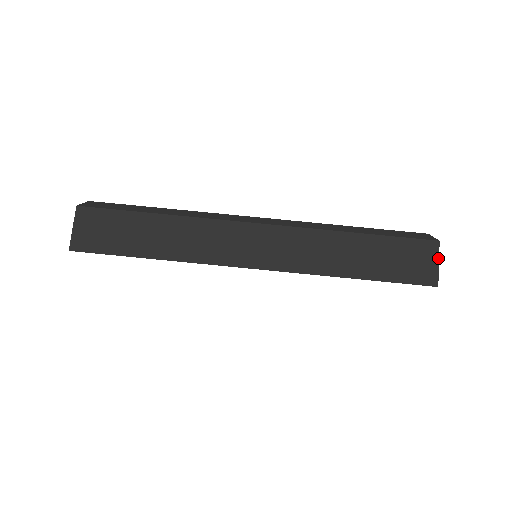
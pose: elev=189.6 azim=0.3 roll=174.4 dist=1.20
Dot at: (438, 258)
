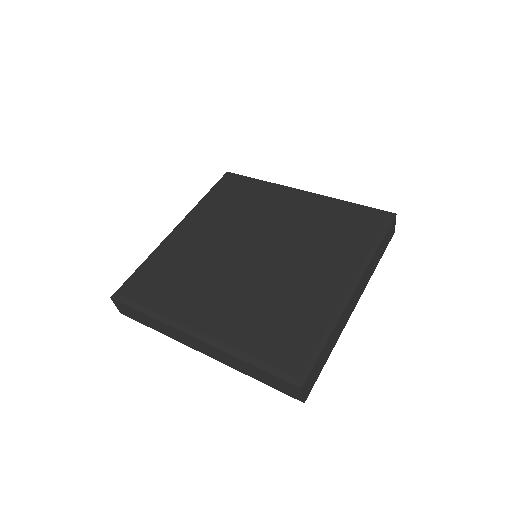
Dot at: occluded
